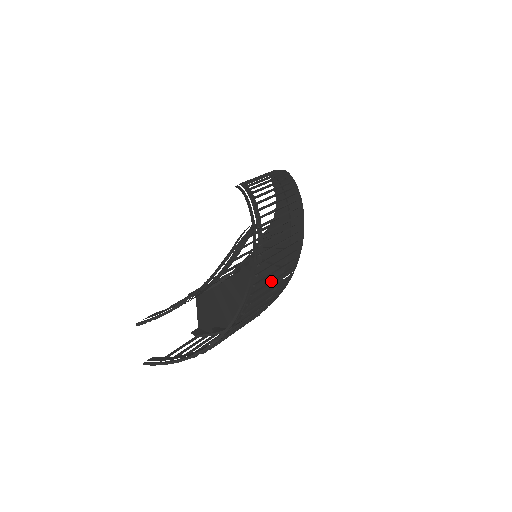
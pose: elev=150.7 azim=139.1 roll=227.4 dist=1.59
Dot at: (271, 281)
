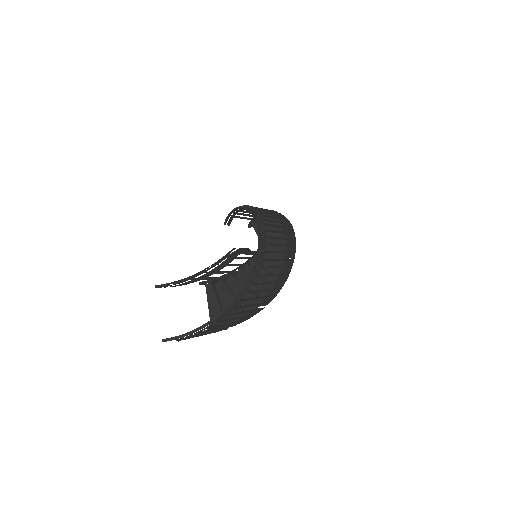
Dot at: (277, 251)
